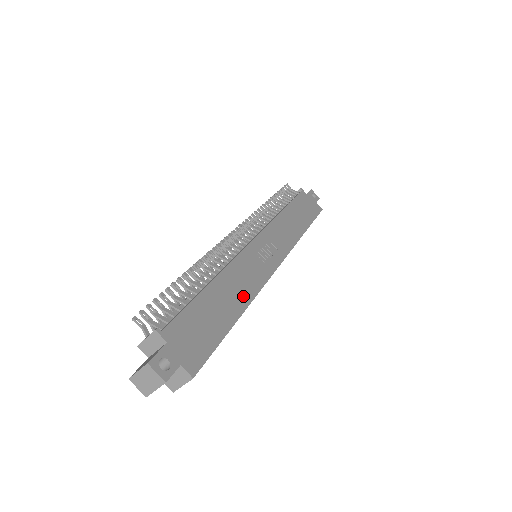
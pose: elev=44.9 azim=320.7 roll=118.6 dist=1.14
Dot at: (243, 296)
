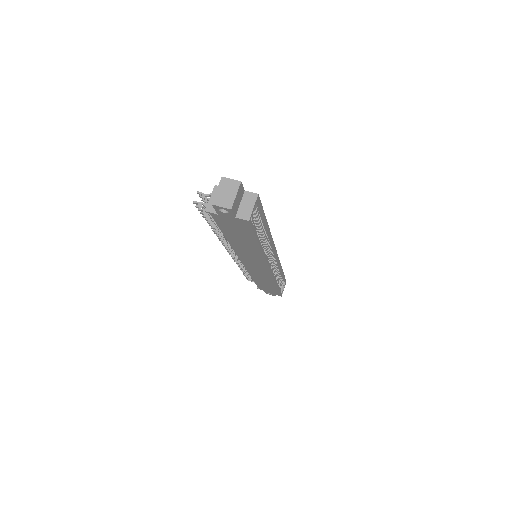
Dot at: occluded
